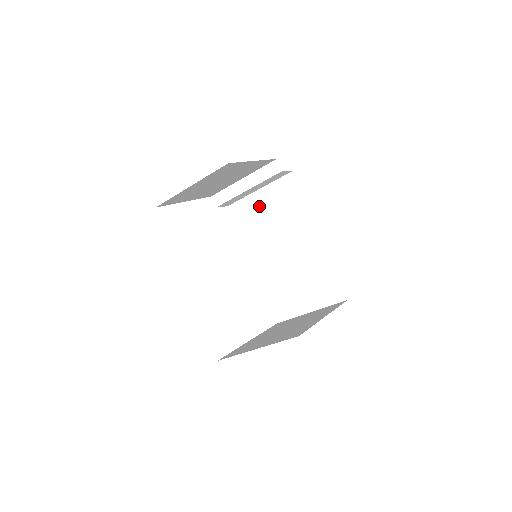
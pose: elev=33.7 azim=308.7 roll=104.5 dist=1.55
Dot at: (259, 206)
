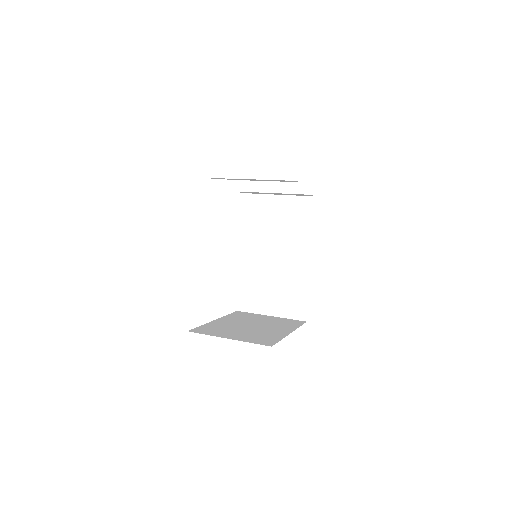
Dot at: (272, 209)
